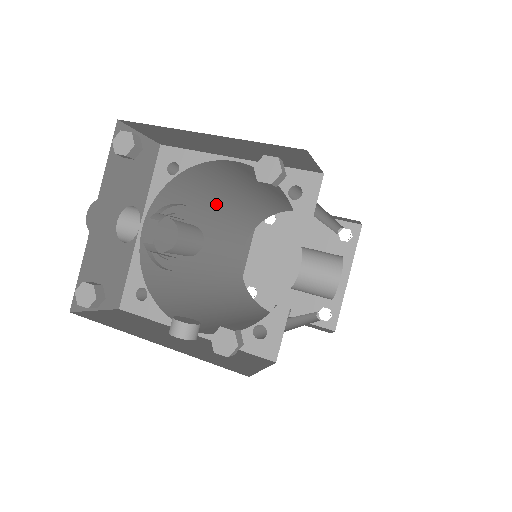
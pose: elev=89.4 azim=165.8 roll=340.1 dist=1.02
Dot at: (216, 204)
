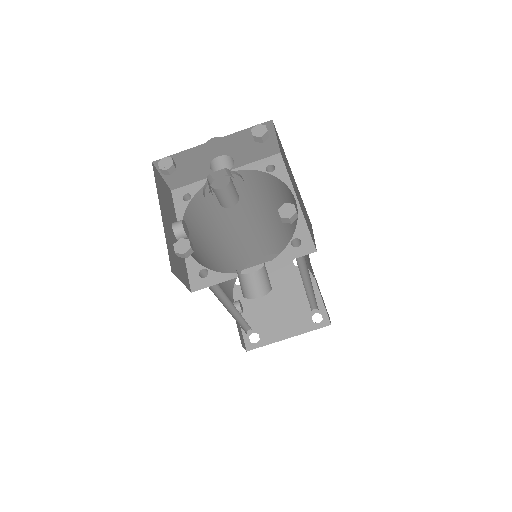
Dot at: (274, 212)
